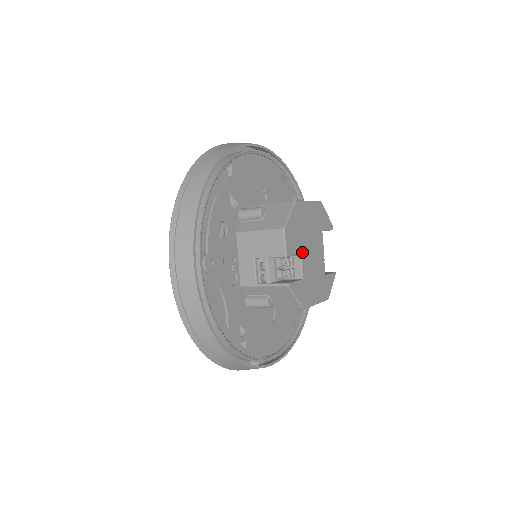
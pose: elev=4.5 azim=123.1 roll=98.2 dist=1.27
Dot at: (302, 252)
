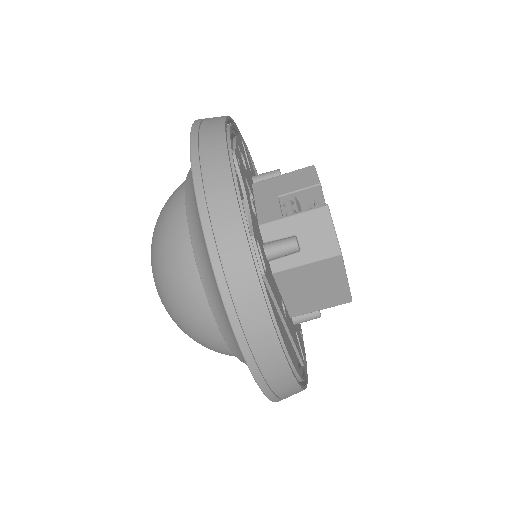
Dot at: occluded
